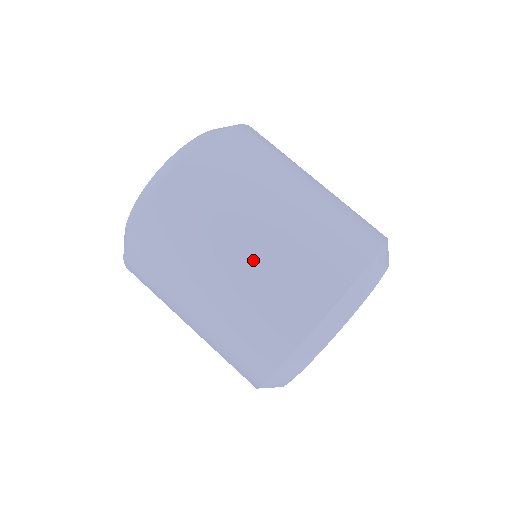
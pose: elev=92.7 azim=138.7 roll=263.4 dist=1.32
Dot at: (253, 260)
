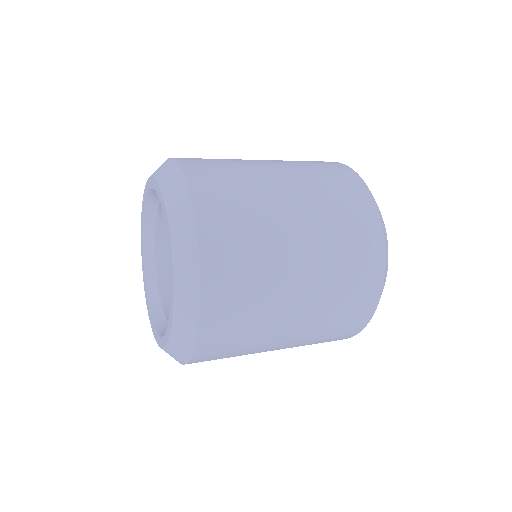
Dot at: (317, 271)
